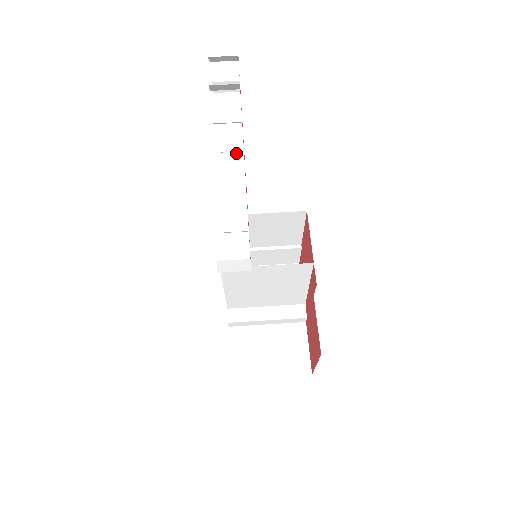
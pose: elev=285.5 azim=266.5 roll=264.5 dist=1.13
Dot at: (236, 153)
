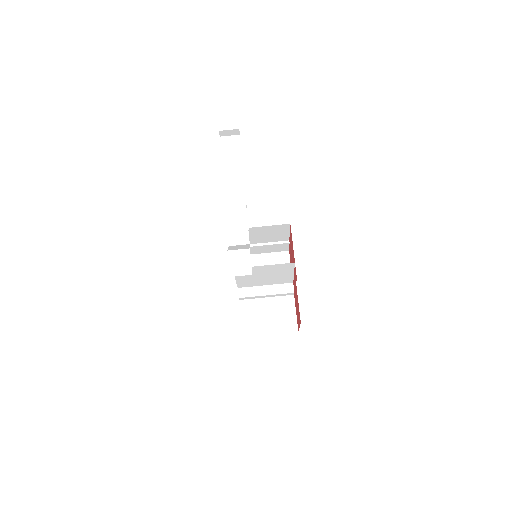
Dot at: (239, 187)
